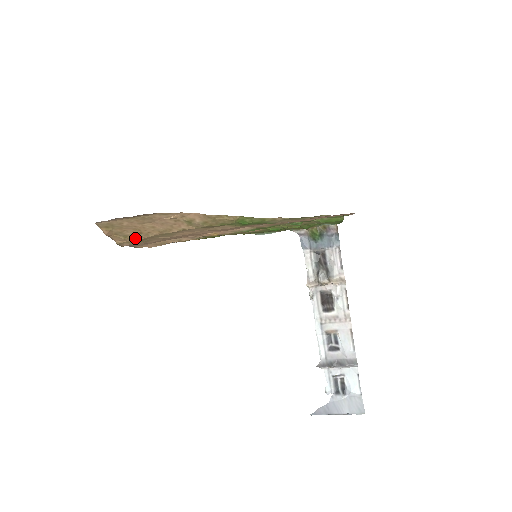
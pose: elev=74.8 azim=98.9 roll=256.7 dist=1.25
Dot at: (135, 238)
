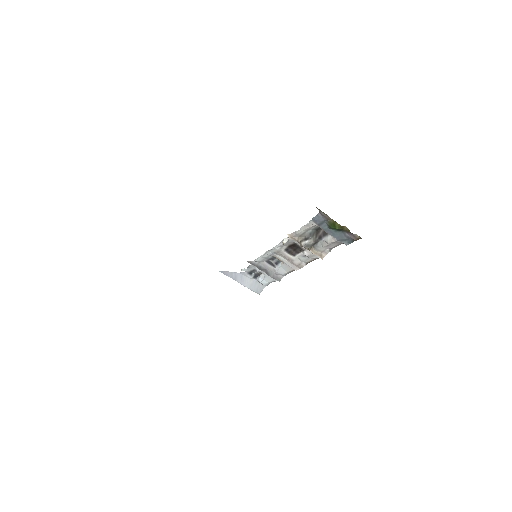
Dot at: occluded
